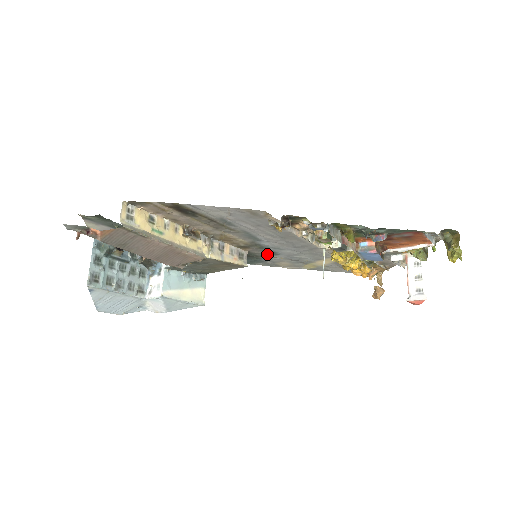
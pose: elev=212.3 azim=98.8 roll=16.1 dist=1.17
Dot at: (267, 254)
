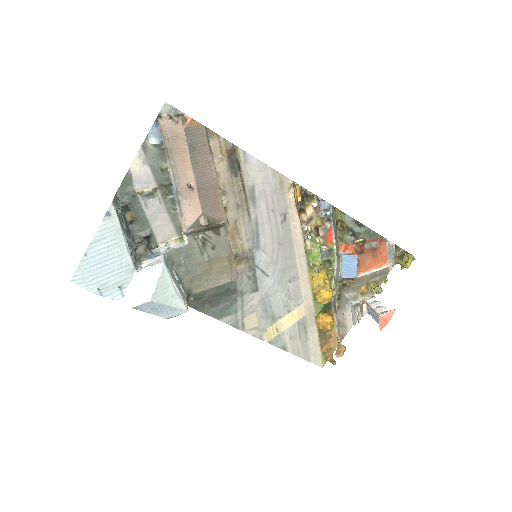
Dot at: (247, 288)
